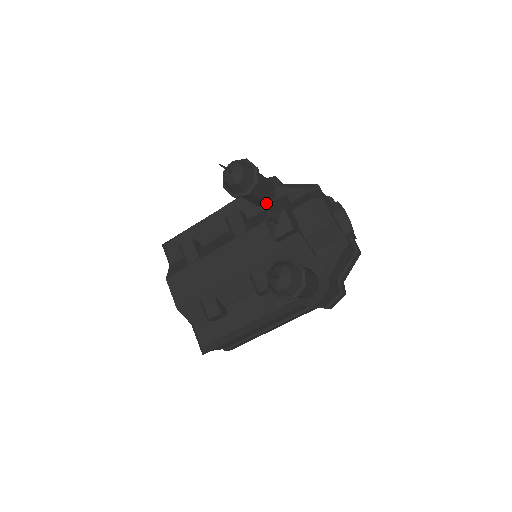
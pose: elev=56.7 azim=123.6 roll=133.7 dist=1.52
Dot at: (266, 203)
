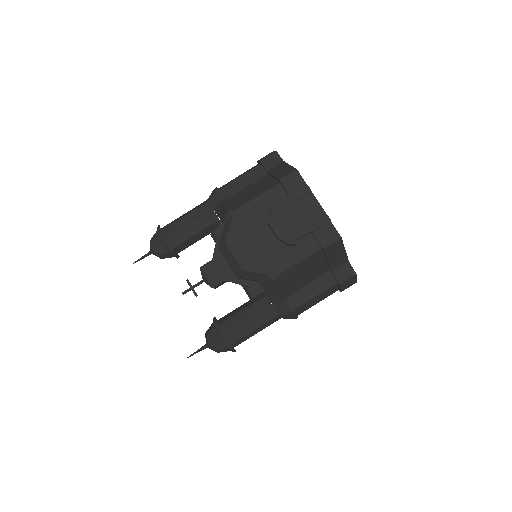
Dot at: occluded
